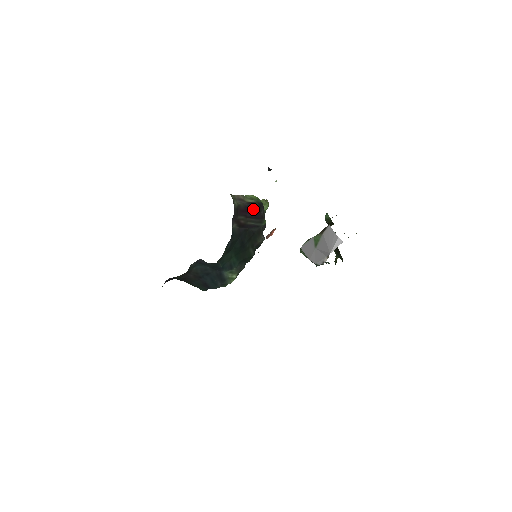
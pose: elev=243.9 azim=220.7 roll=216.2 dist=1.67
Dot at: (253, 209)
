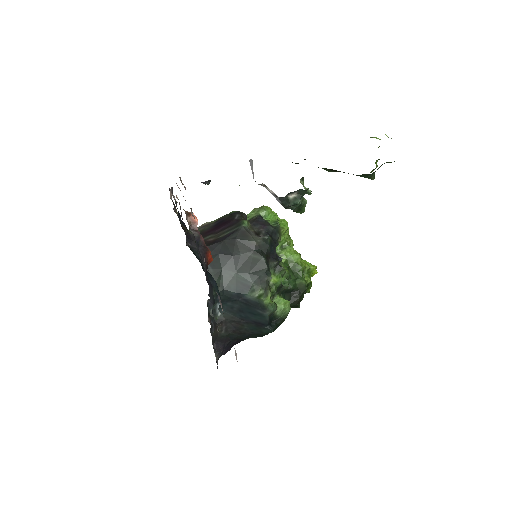
Dot at: (223, 223)
